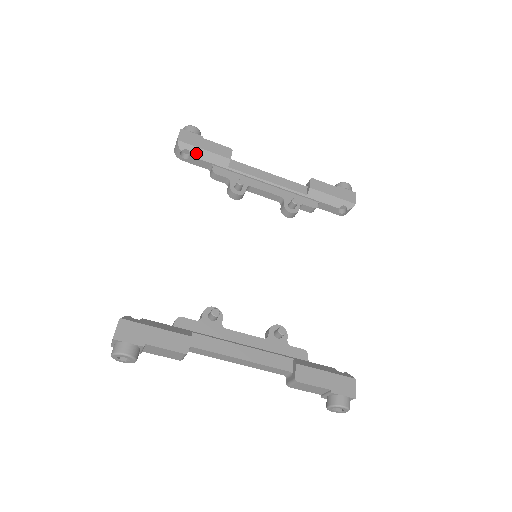
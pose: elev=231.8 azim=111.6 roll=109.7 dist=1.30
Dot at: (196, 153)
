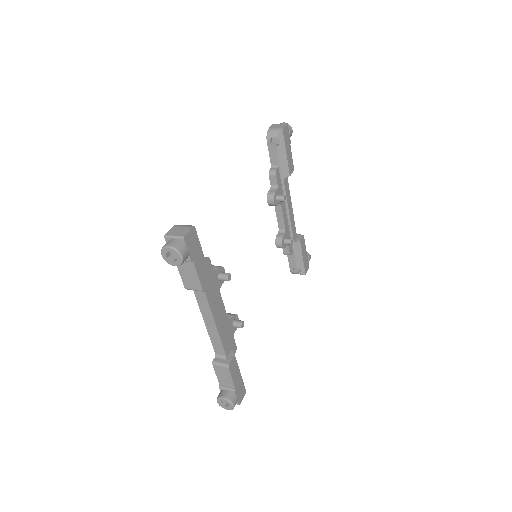
Dot at: (281, 149)
